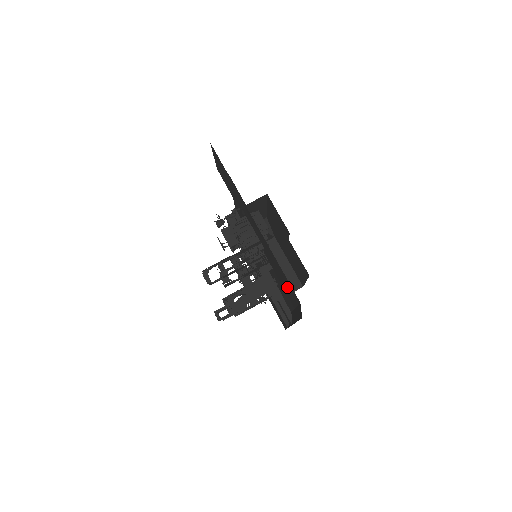
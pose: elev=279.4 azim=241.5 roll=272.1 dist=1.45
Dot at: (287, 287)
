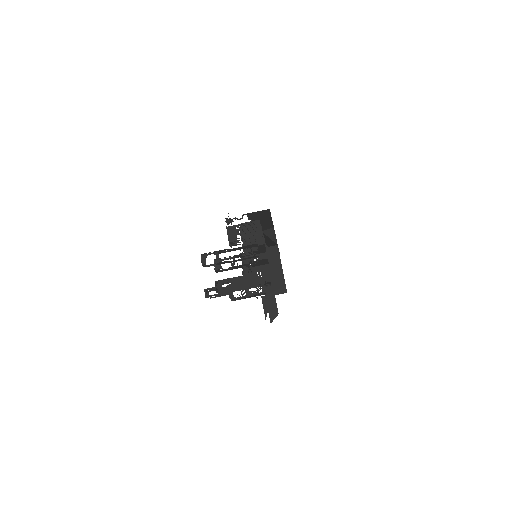
Dot at: occluded
